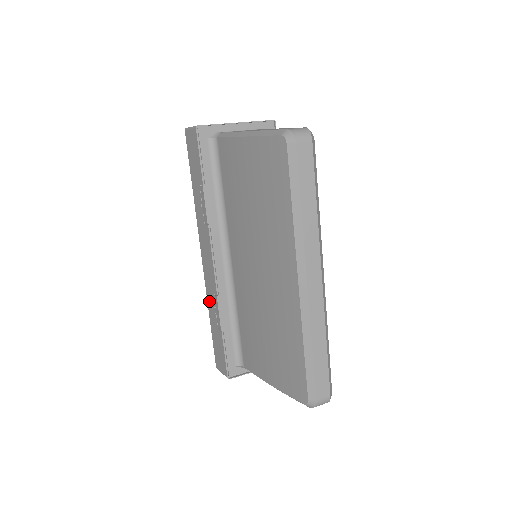
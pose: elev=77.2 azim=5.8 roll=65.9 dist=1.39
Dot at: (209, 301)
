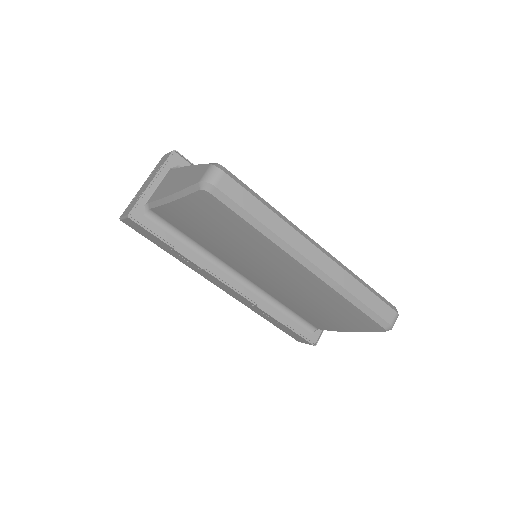
Dot at: (253, 310)
